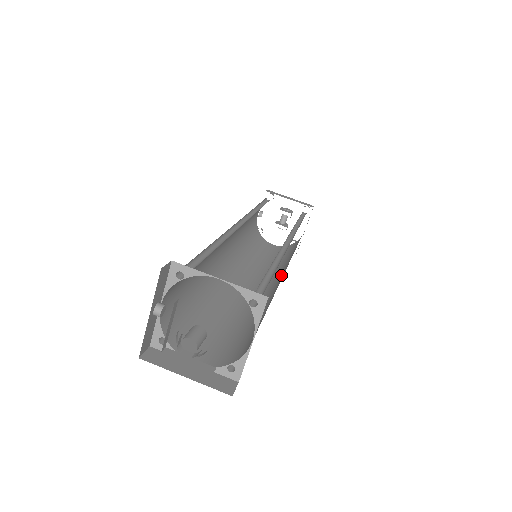
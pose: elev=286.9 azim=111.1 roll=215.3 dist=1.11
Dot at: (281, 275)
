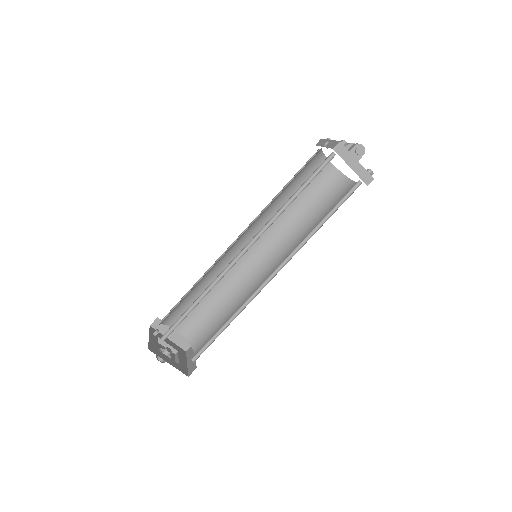
Dot at: (274, 262)
